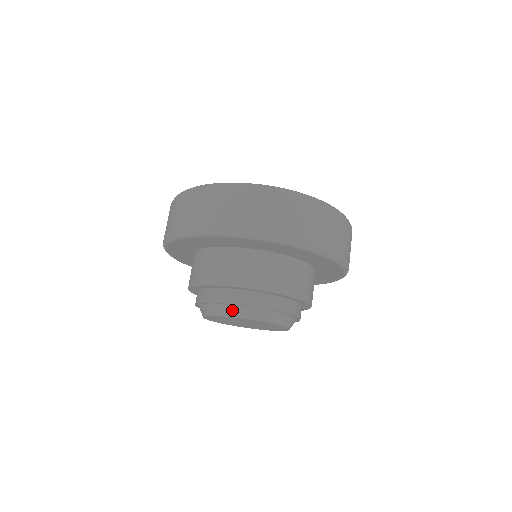
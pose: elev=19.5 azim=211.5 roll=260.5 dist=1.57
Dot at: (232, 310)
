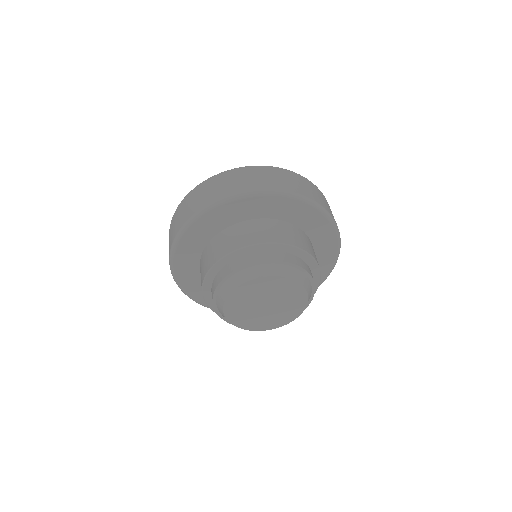
Dot at: (248, 273)
